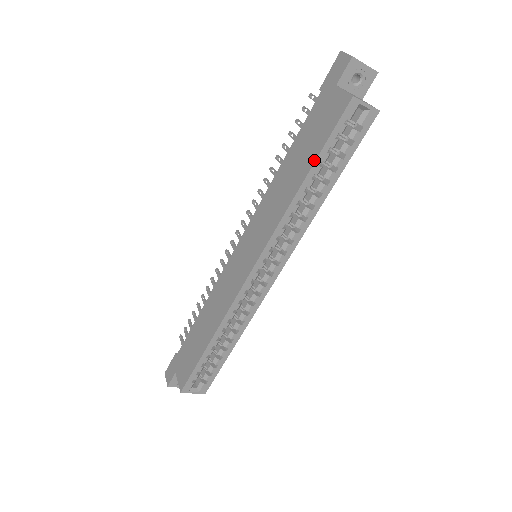
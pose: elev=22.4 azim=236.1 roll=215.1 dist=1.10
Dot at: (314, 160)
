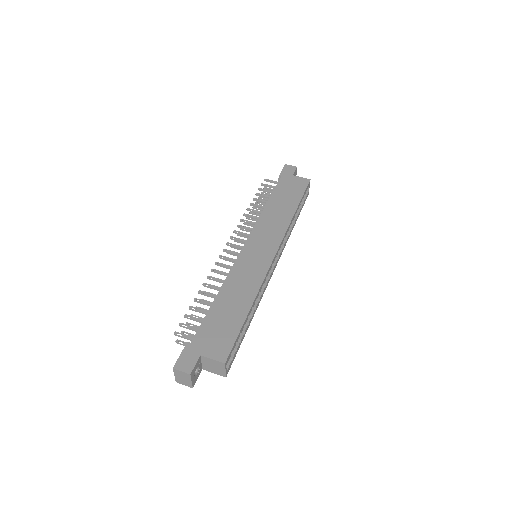
Dot at: (299, 201)
